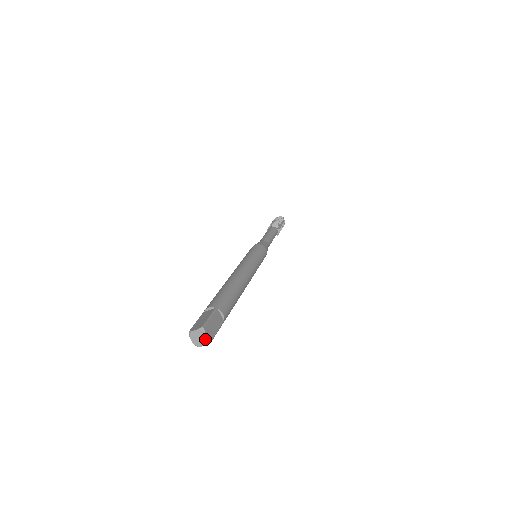
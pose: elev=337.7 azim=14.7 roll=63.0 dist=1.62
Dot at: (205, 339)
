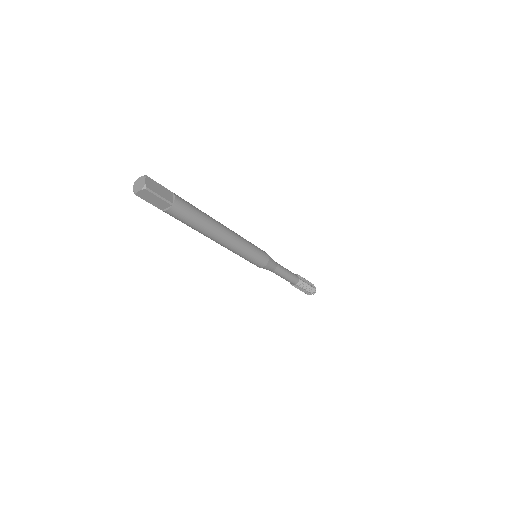
Dot at: (143, 184)
